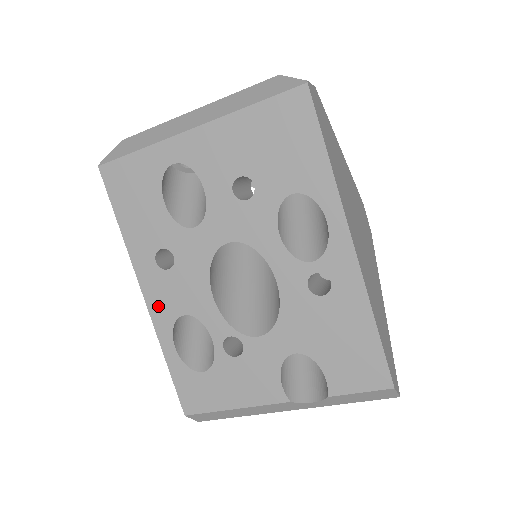
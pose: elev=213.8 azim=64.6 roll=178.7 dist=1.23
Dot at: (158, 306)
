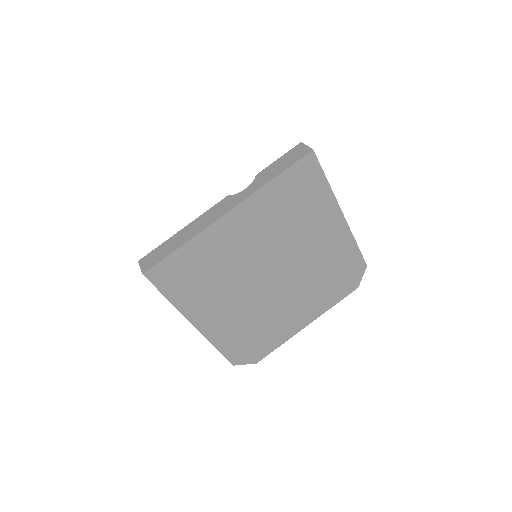
Dot at: occluded
